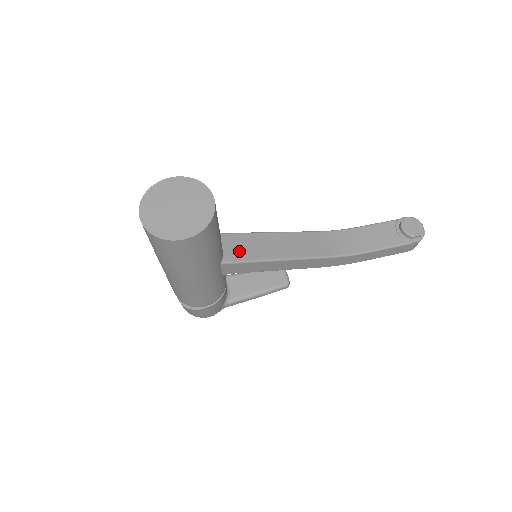
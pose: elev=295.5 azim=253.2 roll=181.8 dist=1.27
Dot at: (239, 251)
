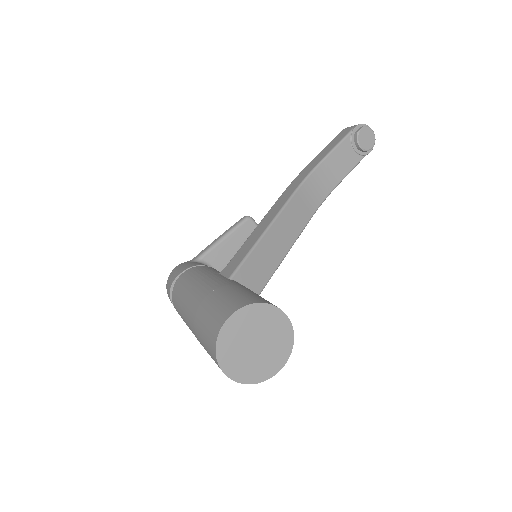
Dot at: (257, 279)
